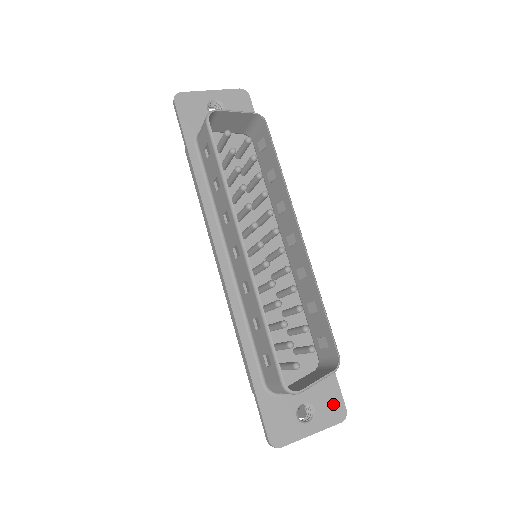
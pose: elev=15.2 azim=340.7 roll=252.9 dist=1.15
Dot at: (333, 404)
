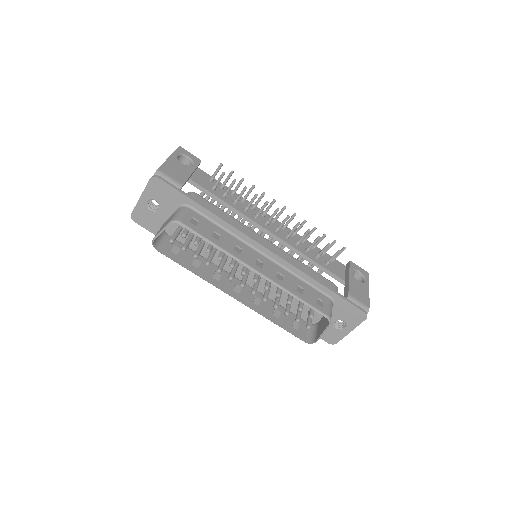
Dot at: (354, 314)
